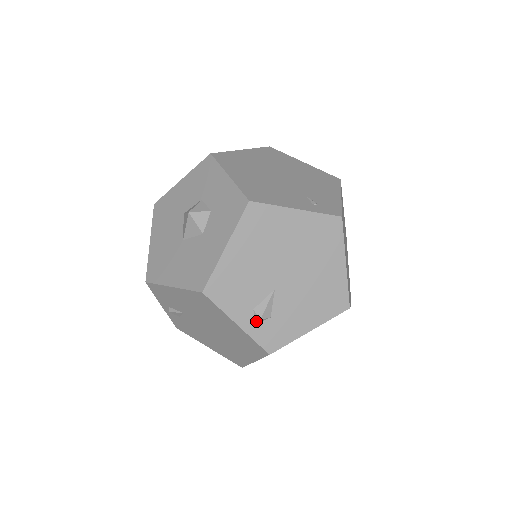
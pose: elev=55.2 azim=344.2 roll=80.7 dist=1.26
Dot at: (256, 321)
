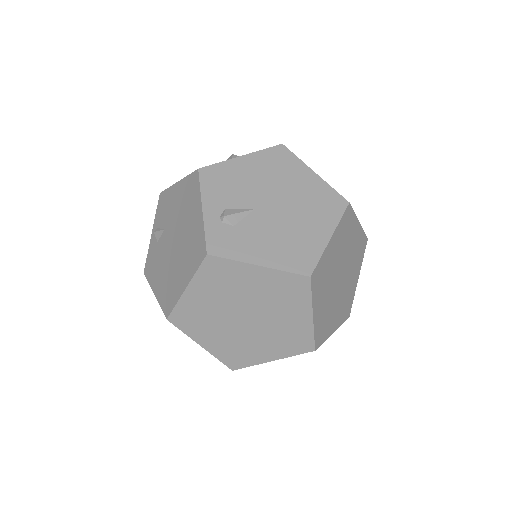
Dot at: (220, 219)
